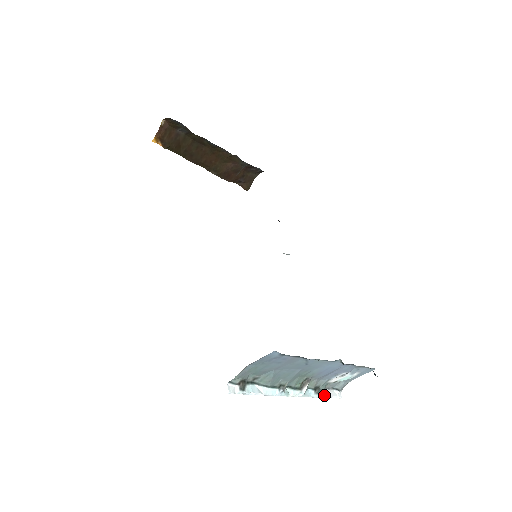
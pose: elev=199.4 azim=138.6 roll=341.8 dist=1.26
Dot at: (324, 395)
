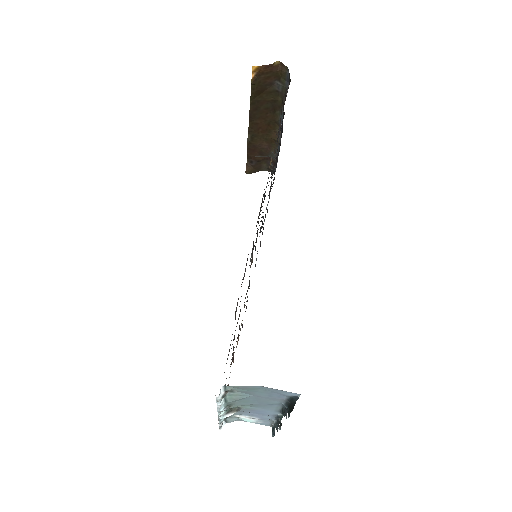
Dot at: (221, 423)
